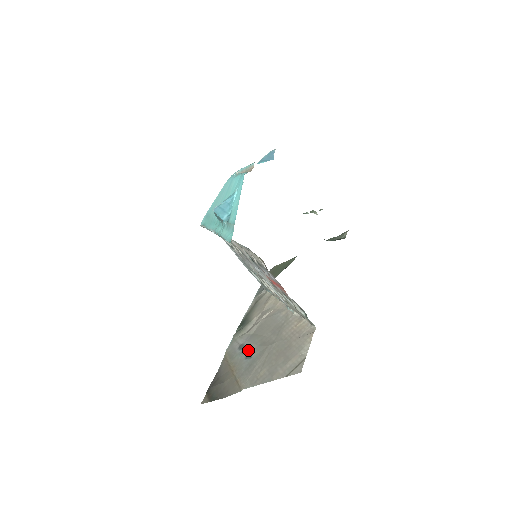
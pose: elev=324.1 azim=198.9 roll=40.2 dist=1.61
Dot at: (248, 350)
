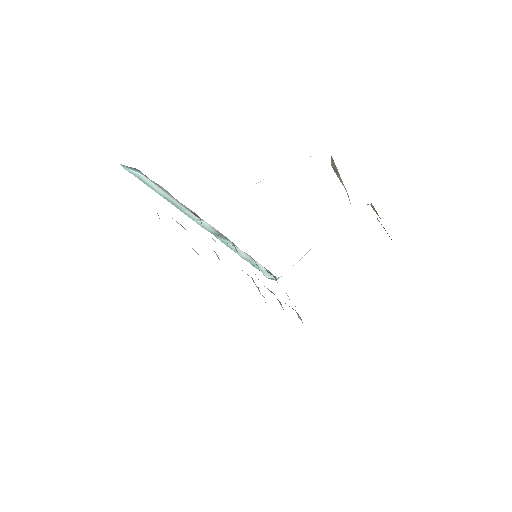
Dot at: occluded
